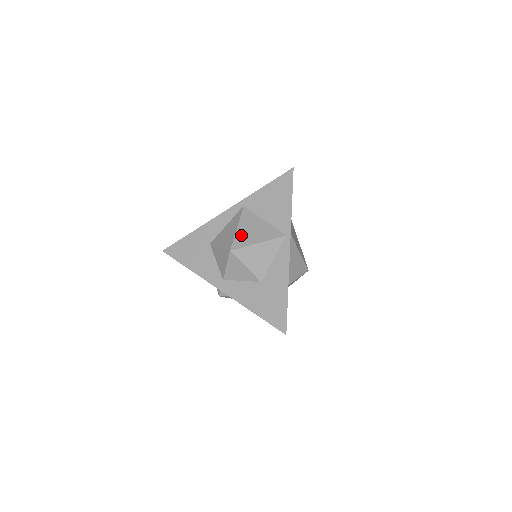
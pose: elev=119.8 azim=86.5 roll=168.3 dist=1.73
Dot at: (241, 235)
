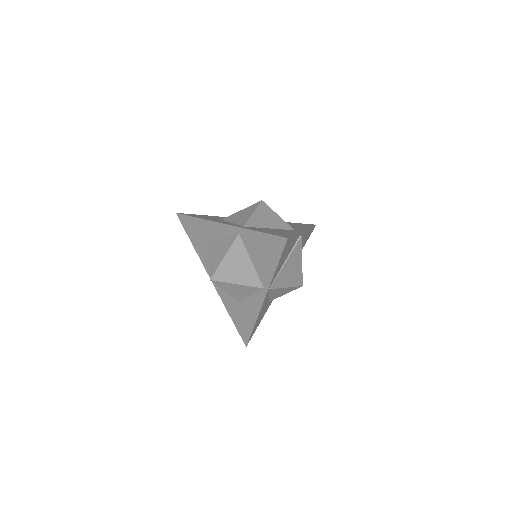
Dot at: (224, 268)
